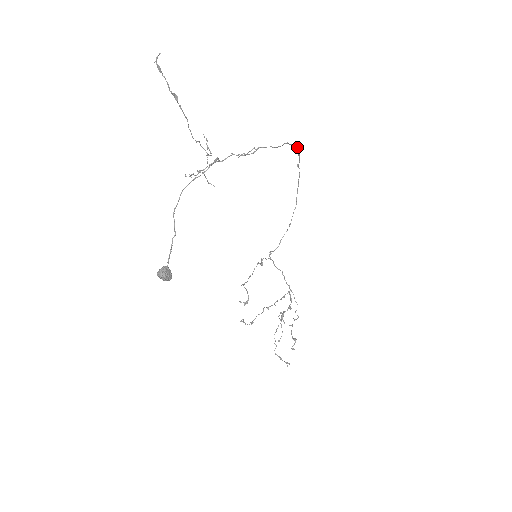
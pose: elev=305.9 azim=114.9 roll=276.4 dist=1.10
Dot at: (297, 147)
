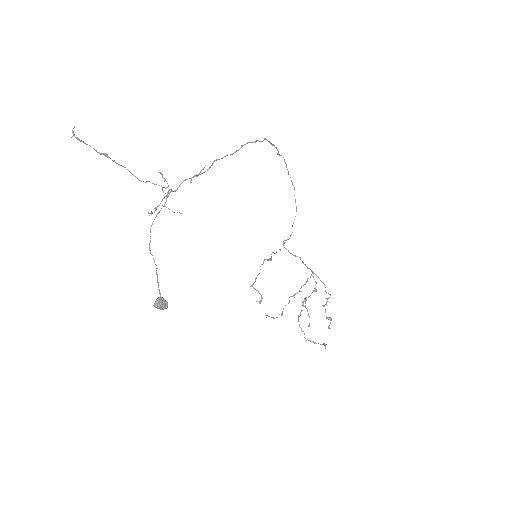
Dot at: occluded
